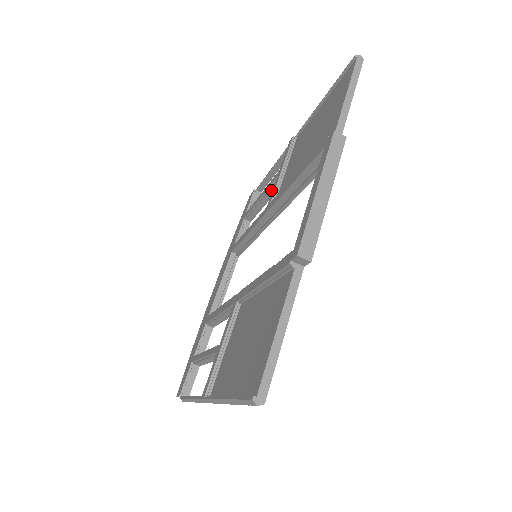
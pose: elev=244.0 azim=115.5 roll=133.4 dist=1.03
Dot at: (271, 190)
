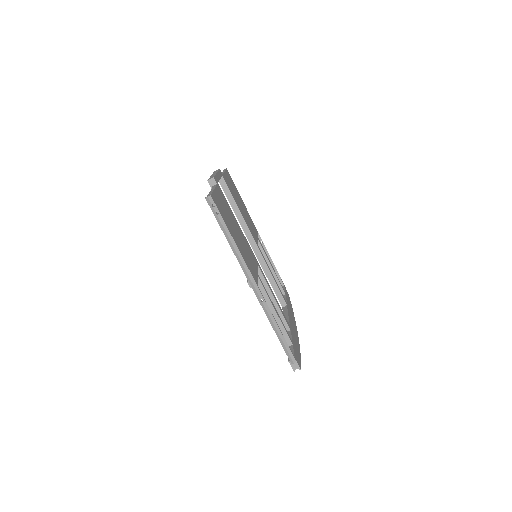
Dot at: occluded
